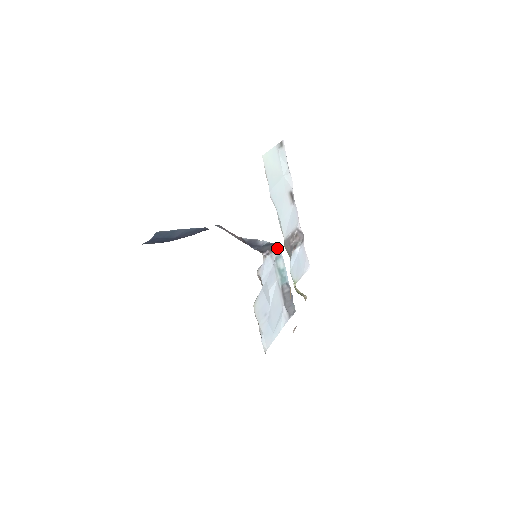
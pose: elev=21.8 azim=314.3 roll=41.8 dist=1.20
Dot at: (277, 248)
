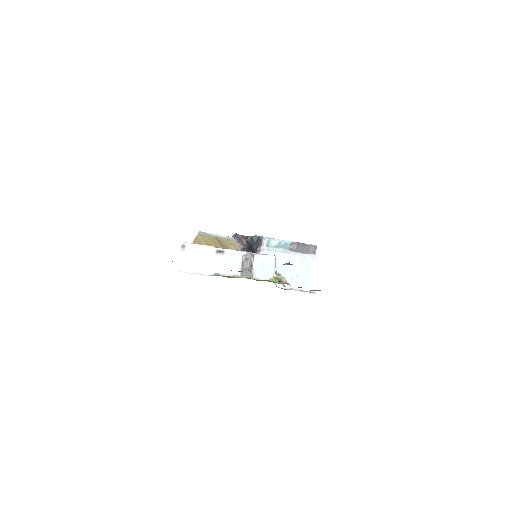
Dot at: (262, 240)
